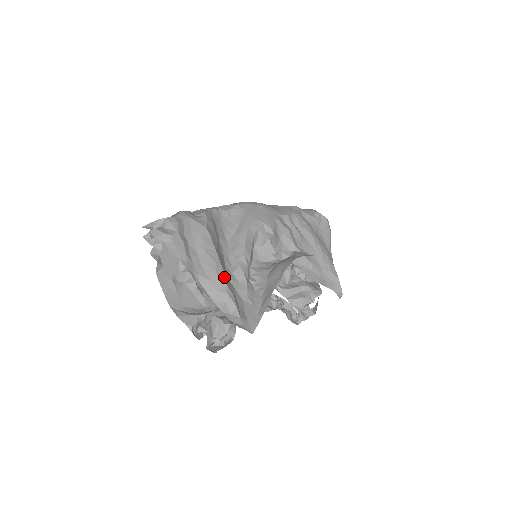
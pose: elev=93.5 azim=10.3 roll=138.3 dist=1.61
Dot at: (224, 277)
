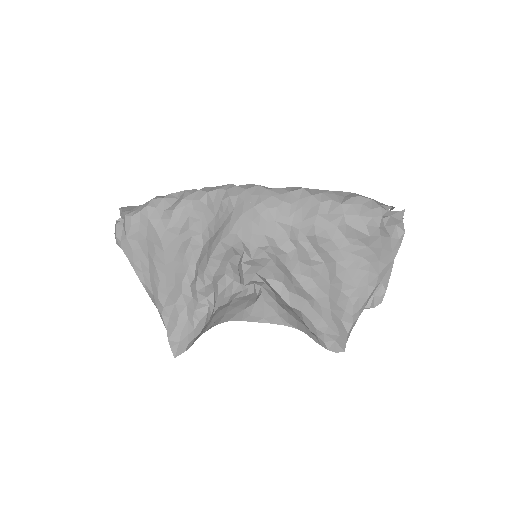
Dot at: (165, 297)
